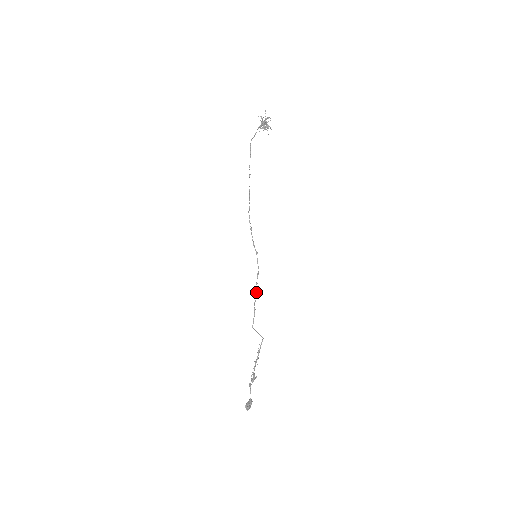
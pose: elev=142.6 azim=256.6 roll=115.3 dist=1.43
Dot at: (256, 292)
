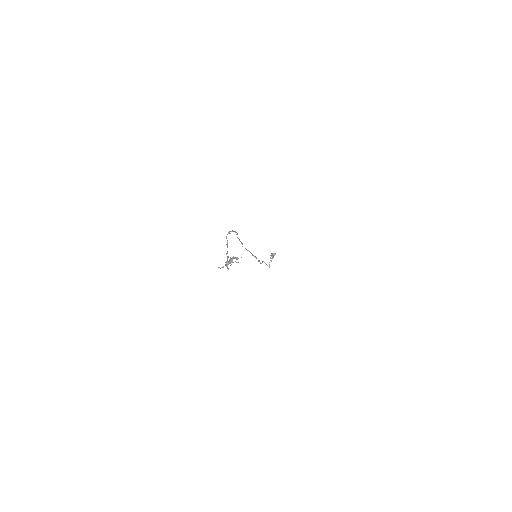
Dot at: occluded
